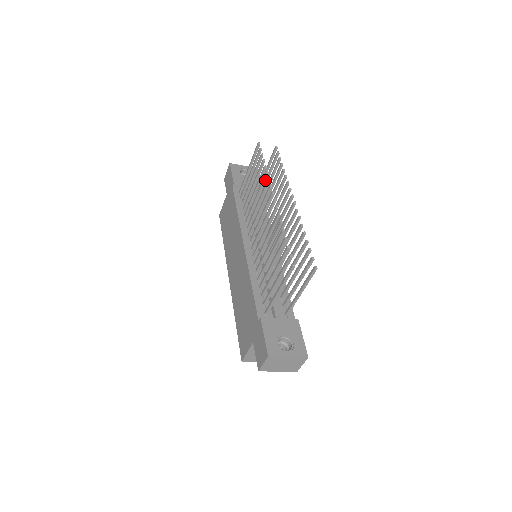
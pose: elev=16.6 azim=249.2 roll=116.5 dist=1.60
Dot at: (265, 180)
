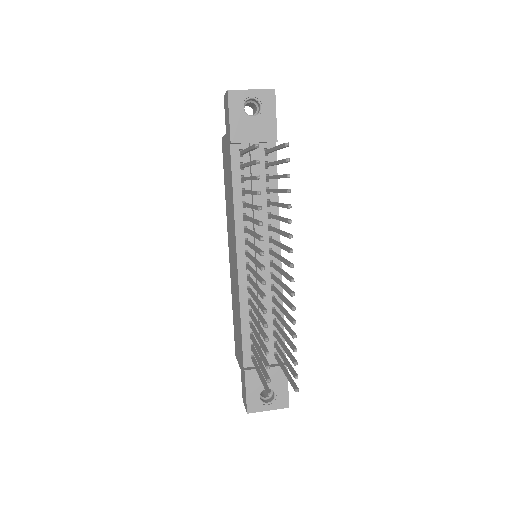
Dot at: occluded
